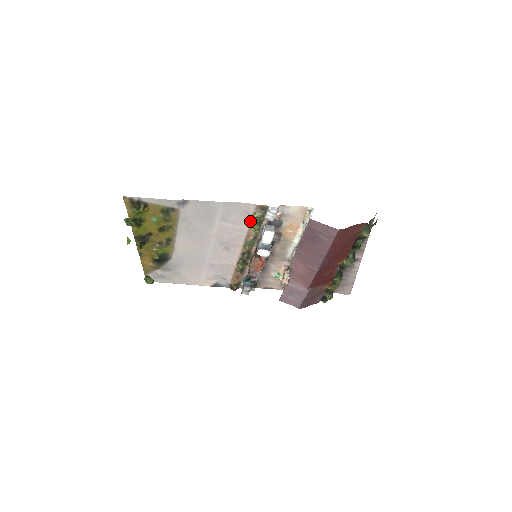
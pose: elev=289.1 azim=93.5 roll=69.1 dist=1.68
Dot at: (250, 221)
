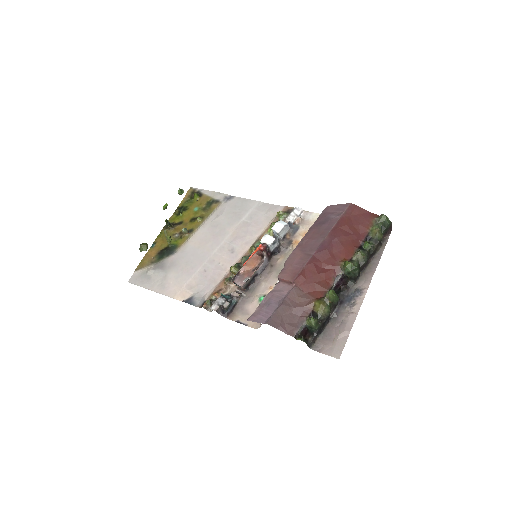
Dot at: (271, 222)
